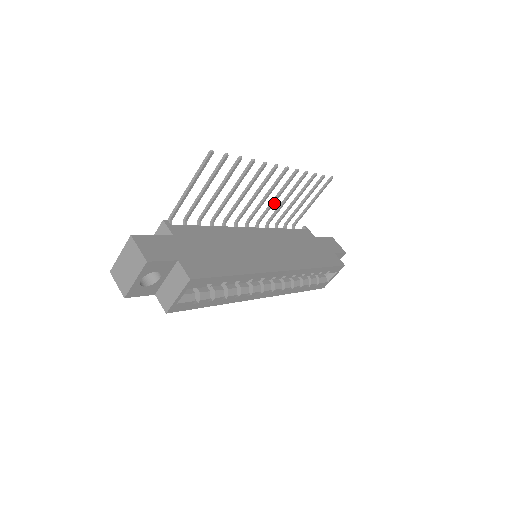
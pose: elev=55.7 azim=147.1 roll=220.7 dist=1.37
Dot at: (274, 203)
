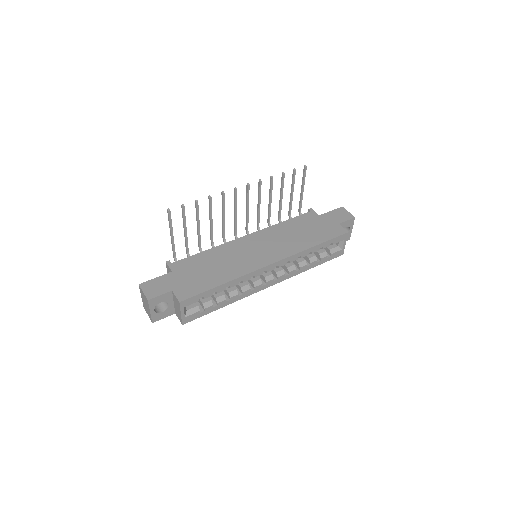
Dot at: occluded
